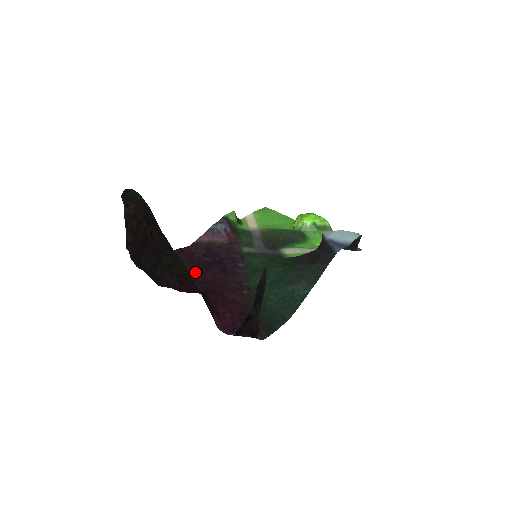
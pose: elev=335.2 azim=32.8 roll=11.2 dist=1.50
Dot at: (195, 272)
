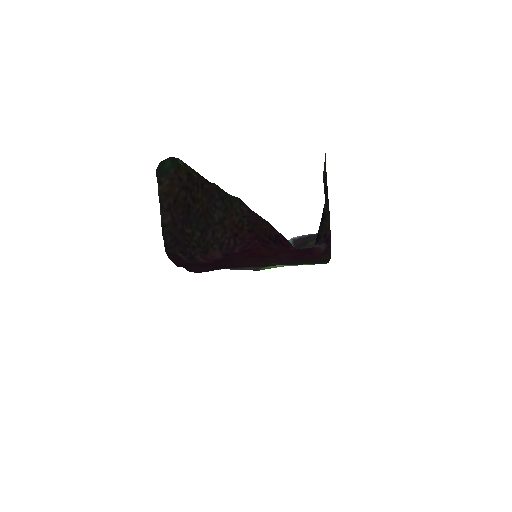
Dot at: (221, 264)
